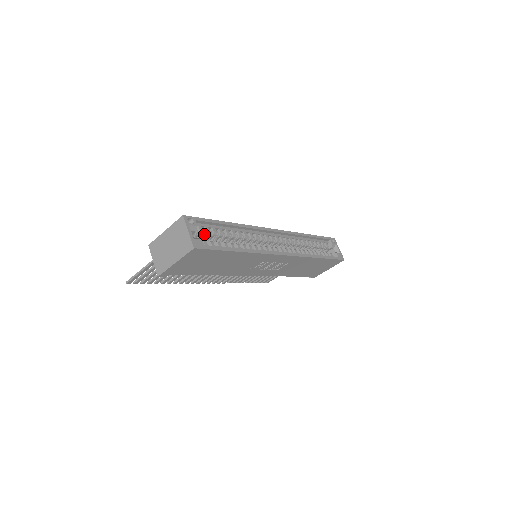
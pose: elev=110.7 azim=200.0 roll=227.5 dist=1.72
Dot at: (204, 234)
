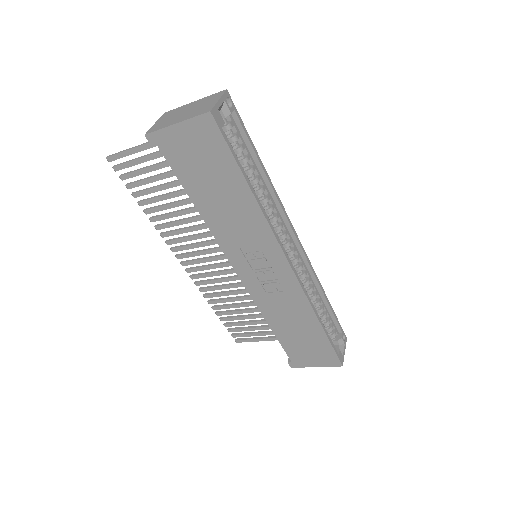
Dot at: (230, 136)
